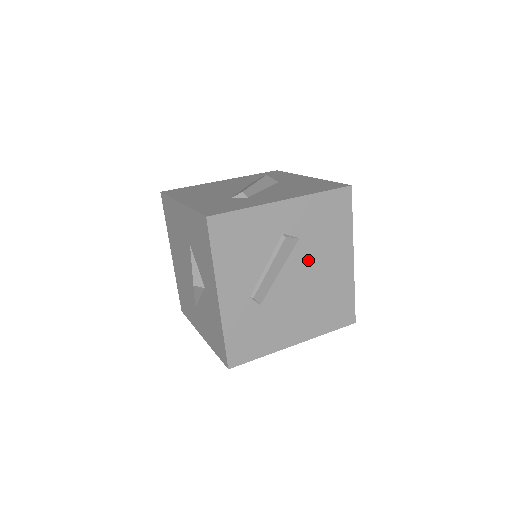
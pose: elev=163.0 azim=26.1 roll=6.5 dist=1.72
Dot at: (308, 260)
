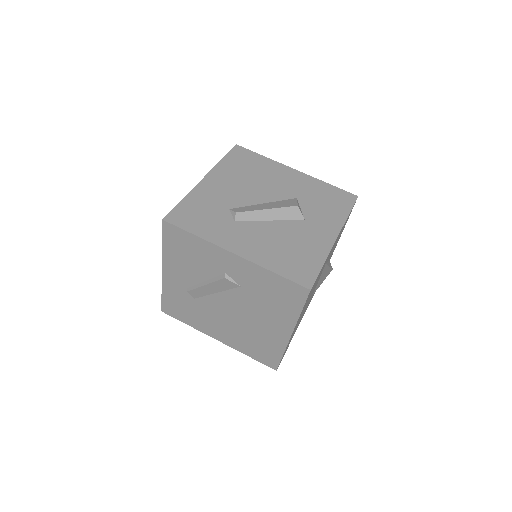
Dot at: (245, 305)
